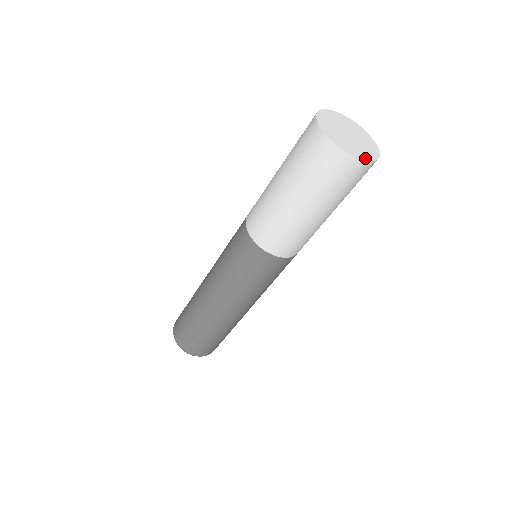
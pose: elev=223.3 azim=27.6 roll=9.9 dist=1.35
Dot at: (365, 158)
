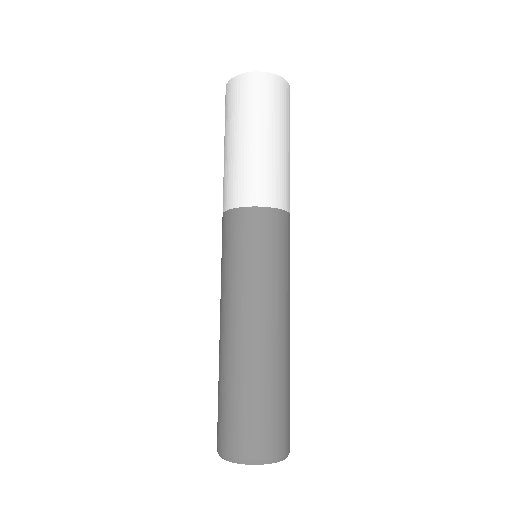
Dot at: (260, 73)
